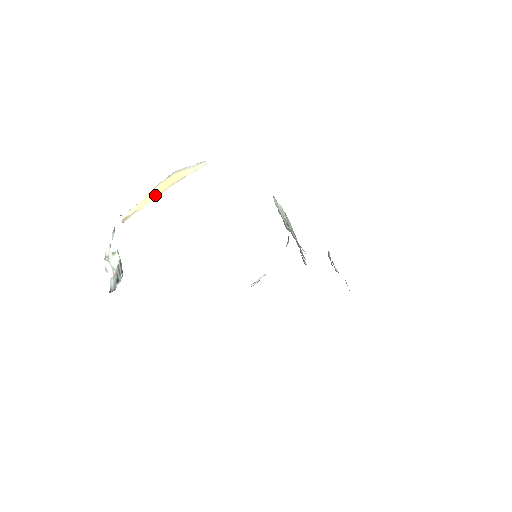
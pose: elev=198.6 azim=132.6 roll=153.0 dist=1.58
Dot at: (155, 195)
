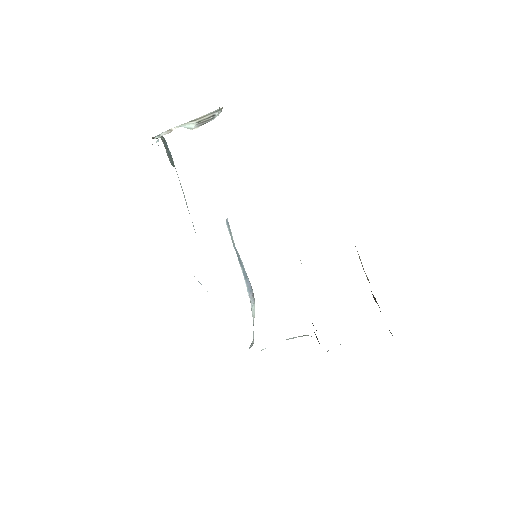
Dot at: occluded
